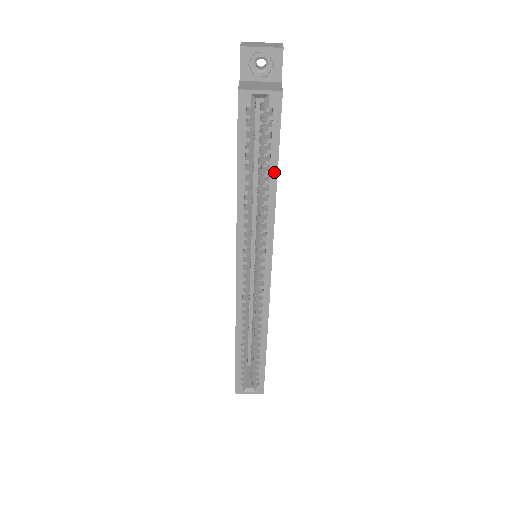
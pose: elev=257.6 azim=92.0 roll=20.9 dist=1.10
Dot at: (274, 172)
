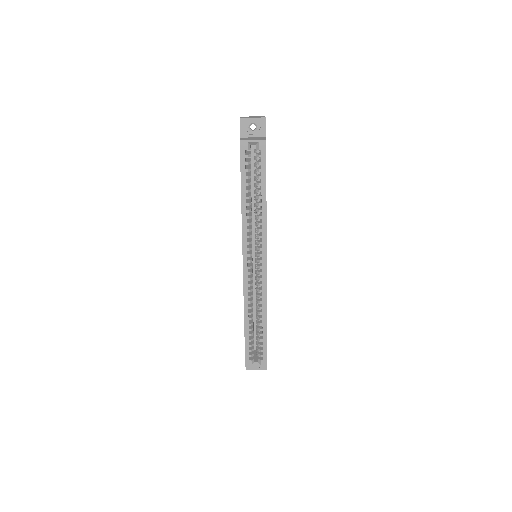
Dot at: (264, 190)
